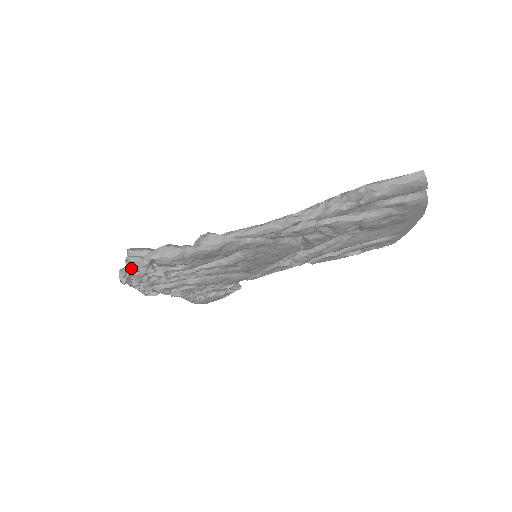
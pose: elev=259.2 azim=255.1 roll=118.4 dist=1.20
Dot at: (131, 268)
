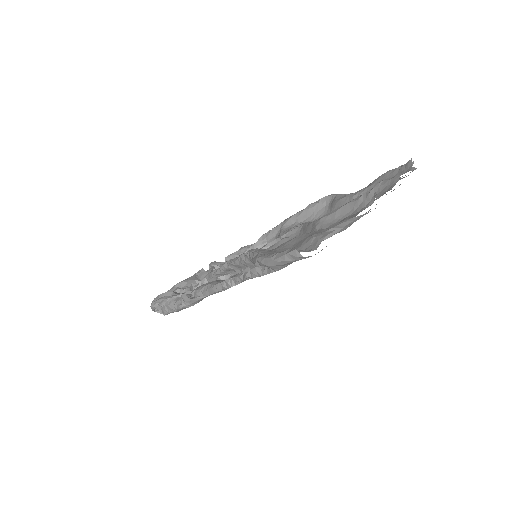
Dot at: occluded
